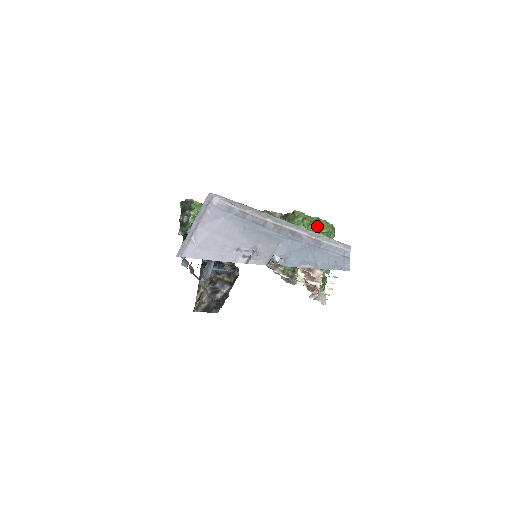
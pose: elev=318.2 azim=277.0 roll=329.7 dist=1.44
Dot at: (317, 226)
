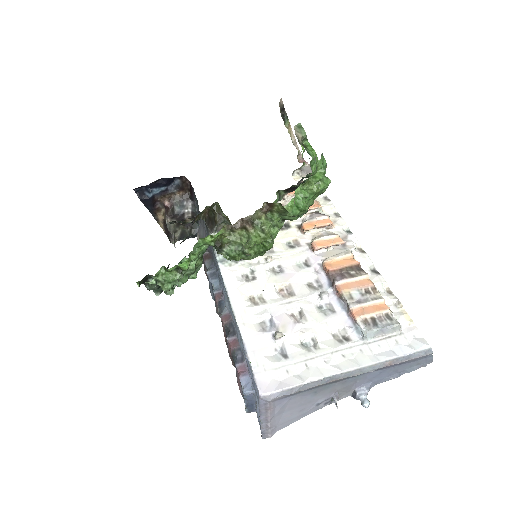
Dot at: (314, 194)
